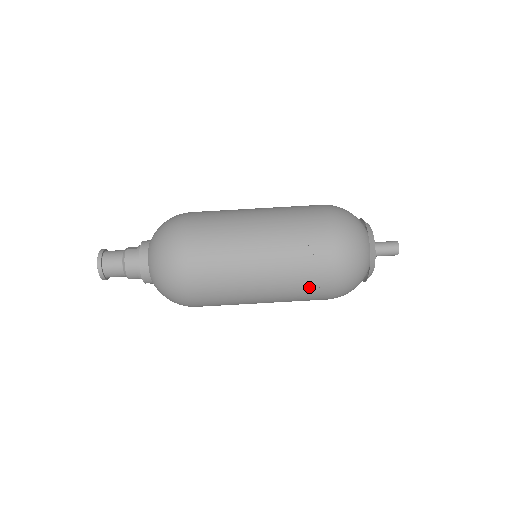
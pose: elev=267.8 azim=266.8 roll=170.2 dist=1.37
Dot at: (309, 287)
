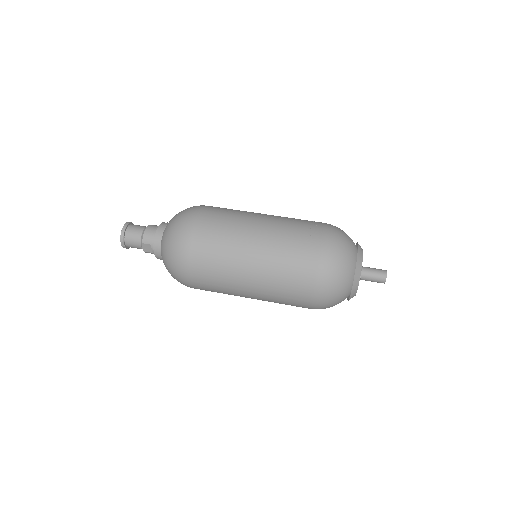
Dot at: (298, 250)
